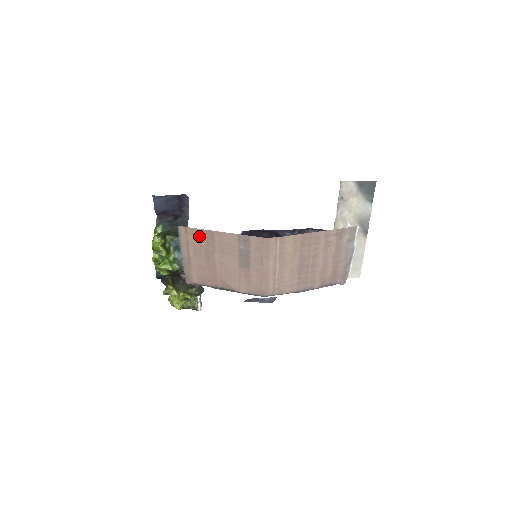
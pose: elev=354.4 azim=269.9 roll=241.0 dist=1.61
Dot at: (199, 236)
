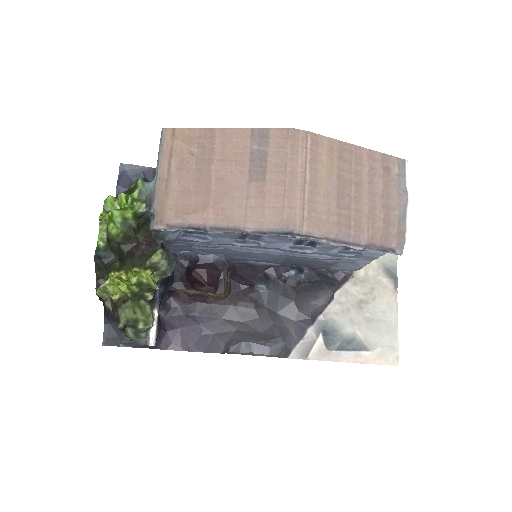
Dot at: (192, 139)
